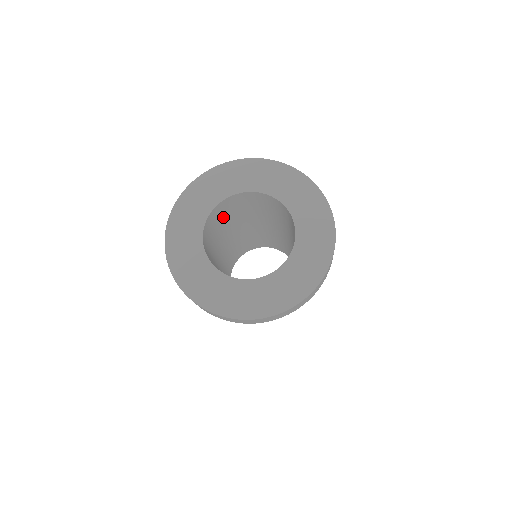
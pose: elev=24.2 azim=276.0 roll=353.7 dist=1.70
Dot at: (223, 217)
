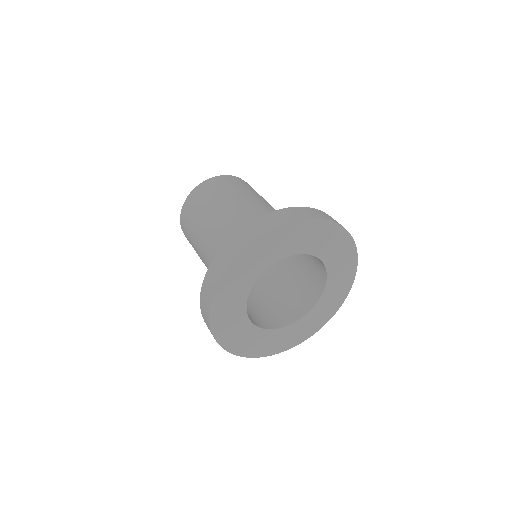
Dot at: occluded
